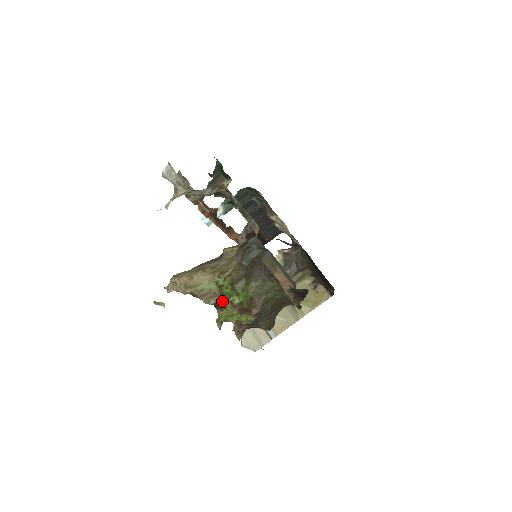
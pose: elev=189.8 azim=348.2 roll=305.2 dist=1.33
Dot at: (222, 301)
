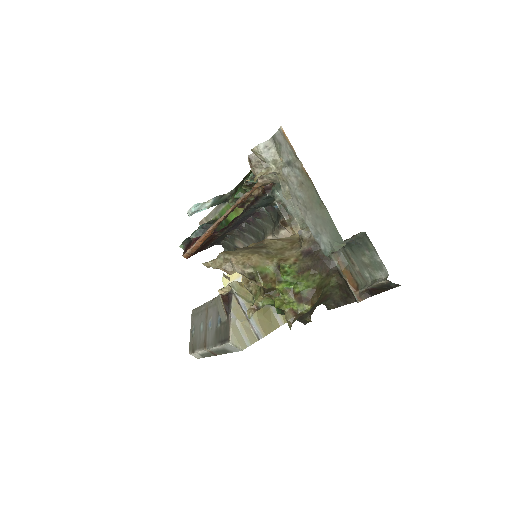
Dot at: (280, 287)
